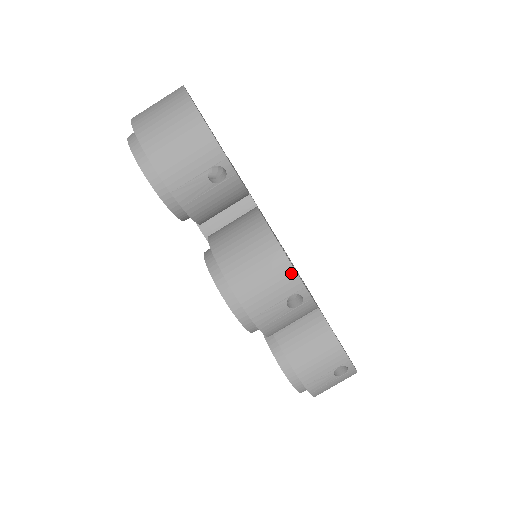
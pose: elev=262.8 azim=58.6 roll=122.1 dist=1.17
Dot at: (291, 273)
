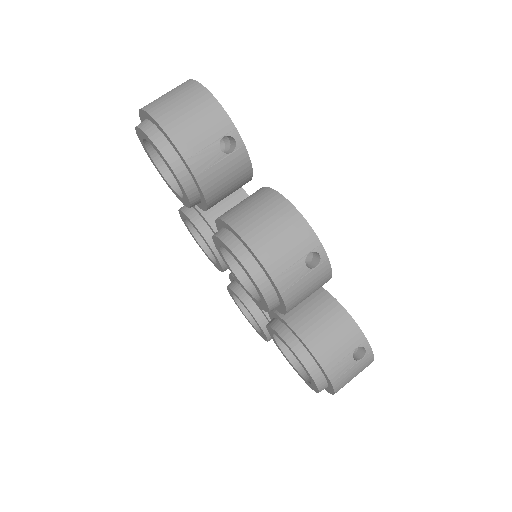
Dot at: (307, 229)
